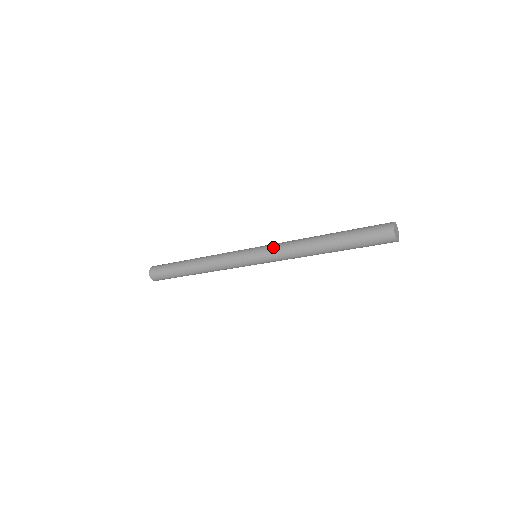
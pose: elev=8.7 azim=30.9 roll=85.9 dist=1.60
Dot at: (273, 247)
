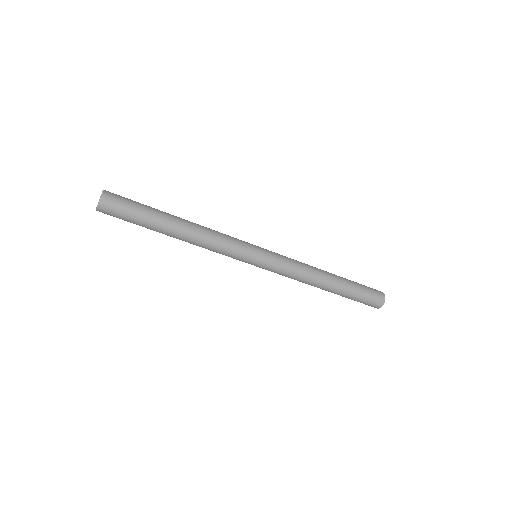
Dot at: (284, 256)
